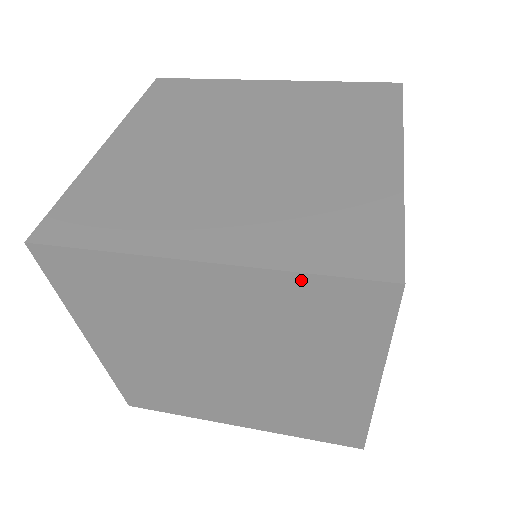
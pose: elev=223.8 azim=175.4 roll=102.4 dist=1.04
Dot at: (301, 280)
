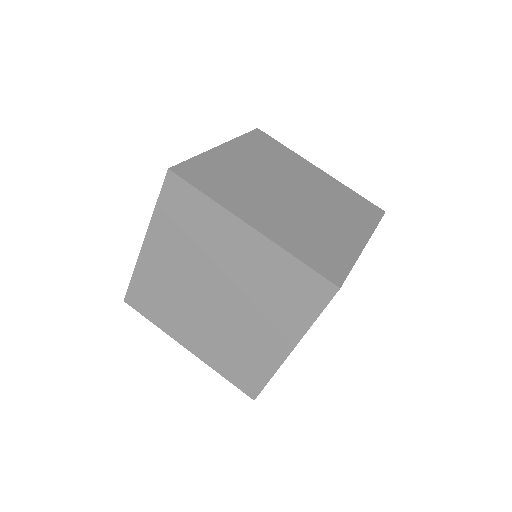
Dot at: (244, 138)
